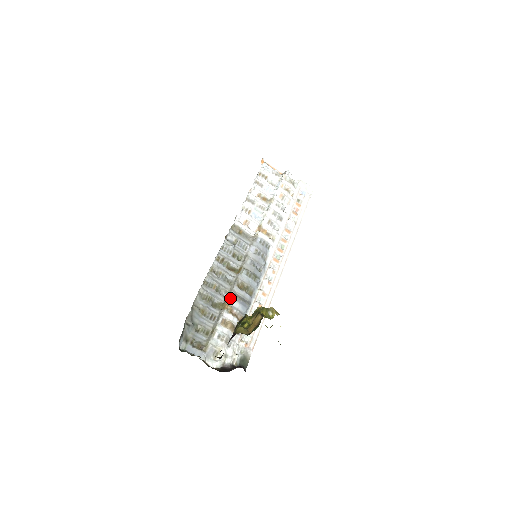
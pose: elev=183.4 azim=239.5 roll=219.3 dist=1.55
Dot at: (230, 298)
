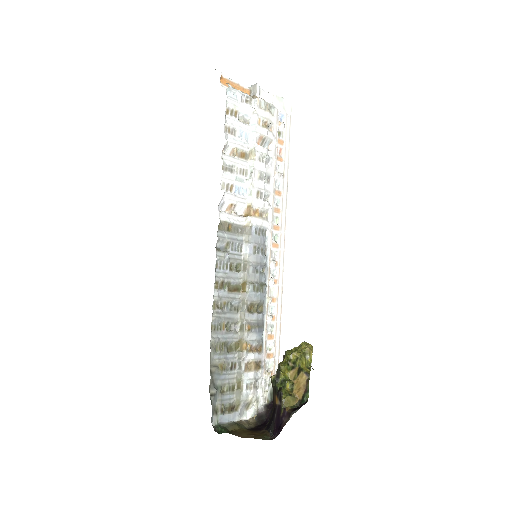
Dot at: (245, 333)
